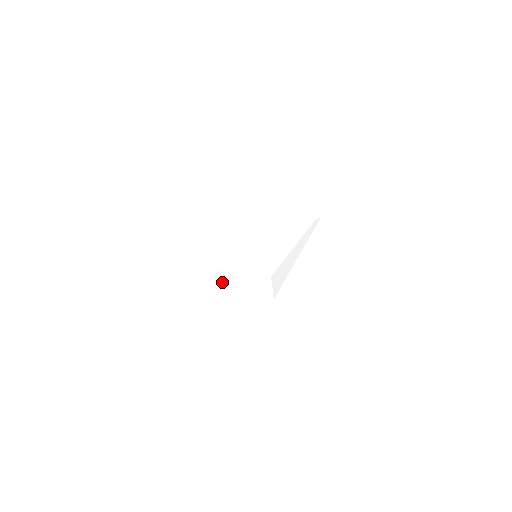
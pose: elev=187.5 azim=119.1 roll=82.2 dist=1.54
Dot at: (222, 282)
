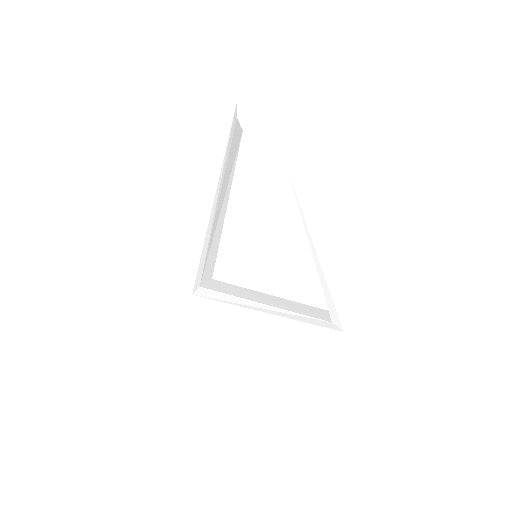
Dot at: (237, 296)
